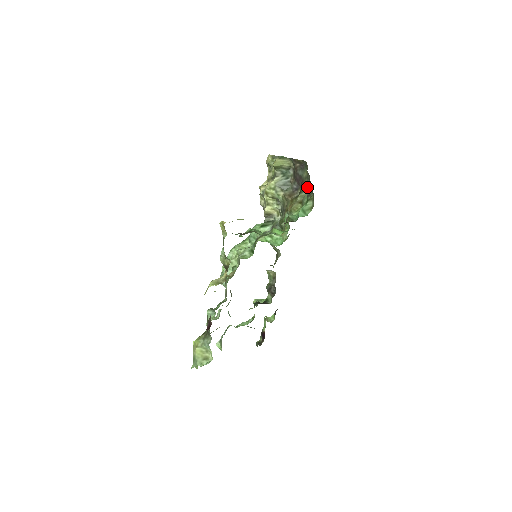
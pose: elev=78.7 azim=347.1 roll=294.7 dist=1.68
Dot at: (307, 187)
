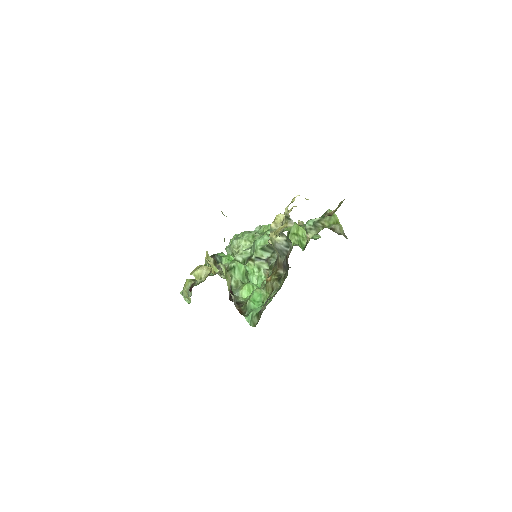
Dot at: (265, 304)
